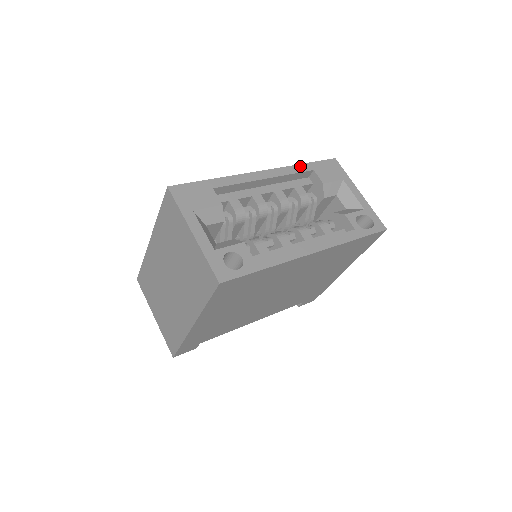
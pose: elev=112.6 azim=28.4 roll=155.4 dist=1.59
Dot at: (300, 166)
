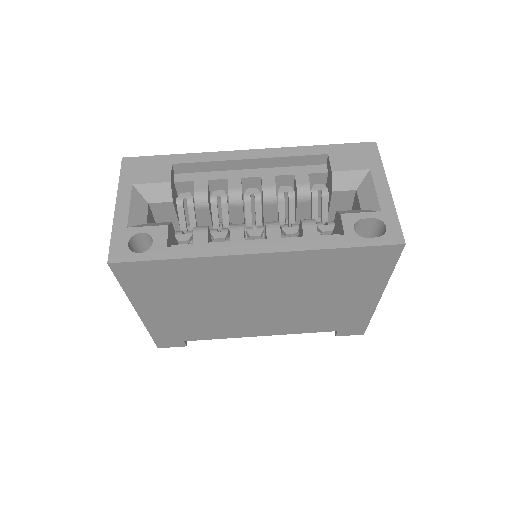
Dot at: (309, 148)
